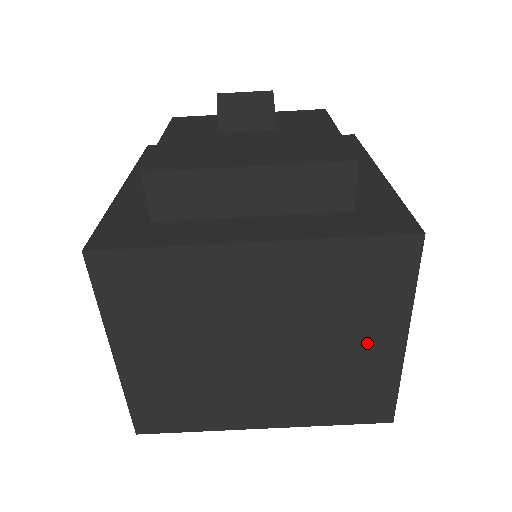
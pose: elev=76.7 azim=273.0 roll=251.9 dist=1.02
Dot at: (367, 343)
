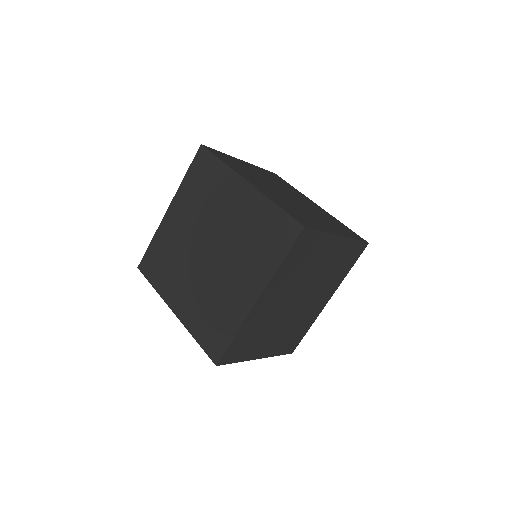
Dot at: (325, 224)
